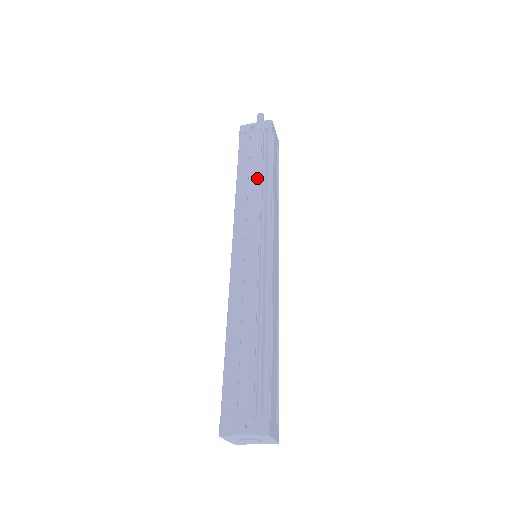
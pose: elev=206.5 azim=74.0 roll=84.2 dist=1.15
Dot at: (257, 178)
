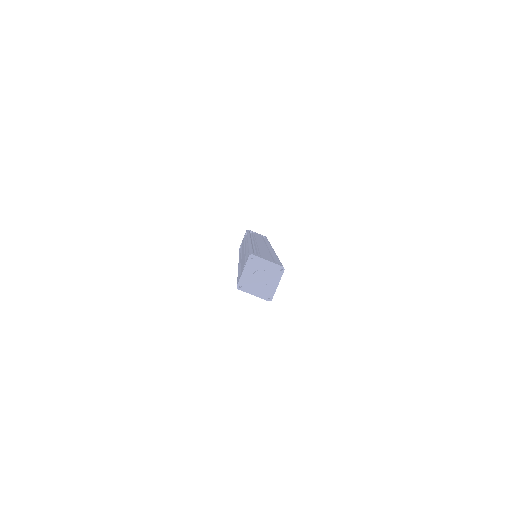
Dot at: occluded
